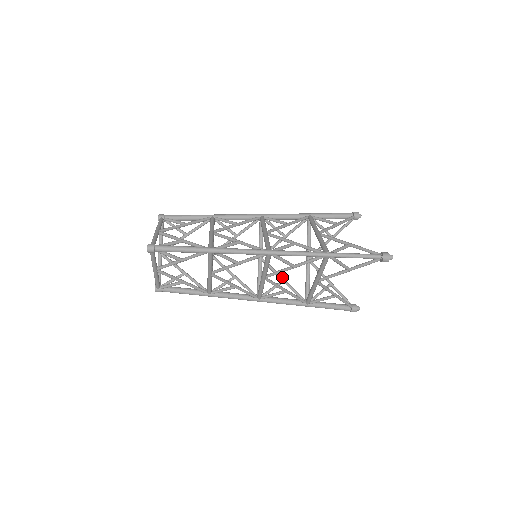
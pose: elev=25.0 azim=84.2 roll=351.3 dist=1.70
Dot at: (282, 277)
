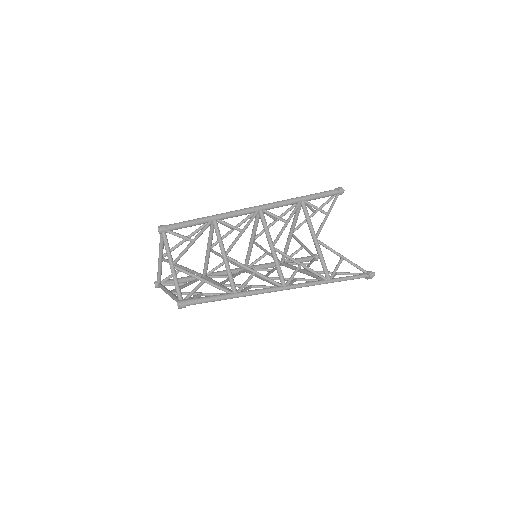
Dot at: (267, 251)
